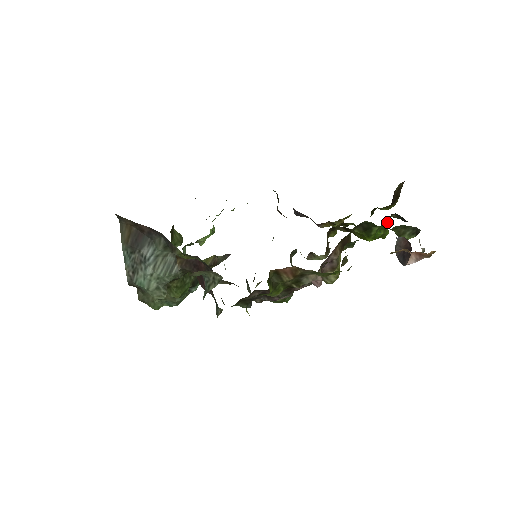
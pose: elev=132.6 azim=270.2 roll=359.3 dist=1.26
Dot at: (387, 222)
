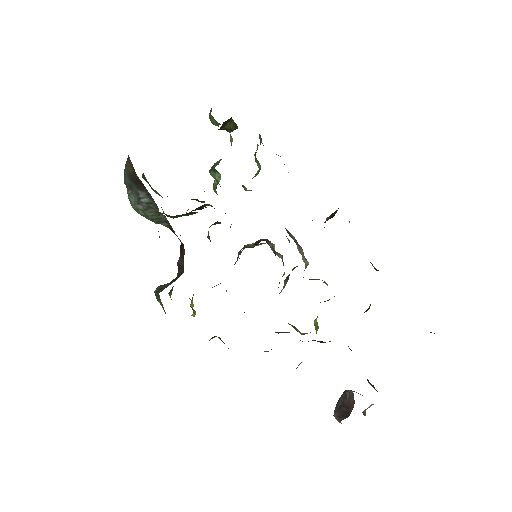
Dot at: occluded
